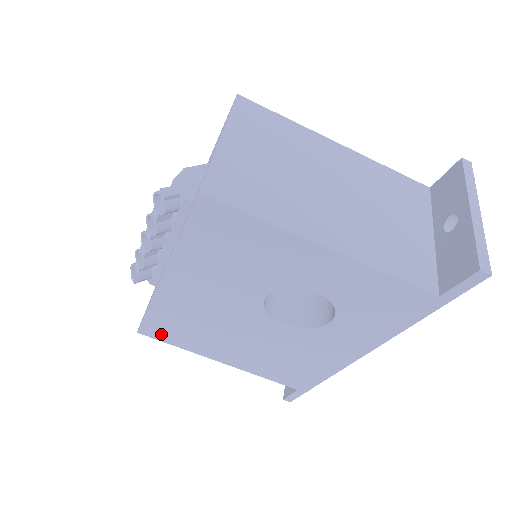
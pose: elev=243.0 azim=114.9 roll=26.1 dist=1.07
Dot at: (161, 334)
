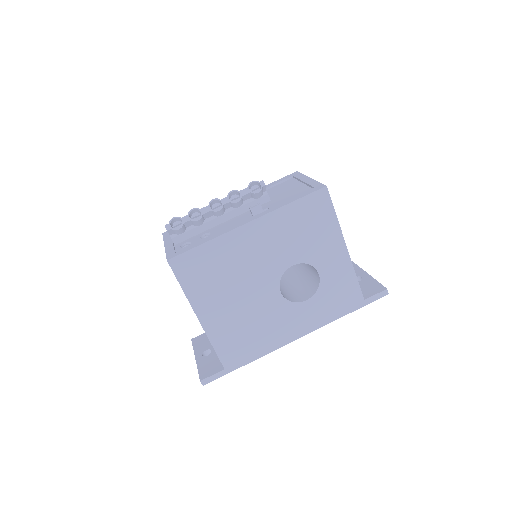
Dot at: (186, 270)
